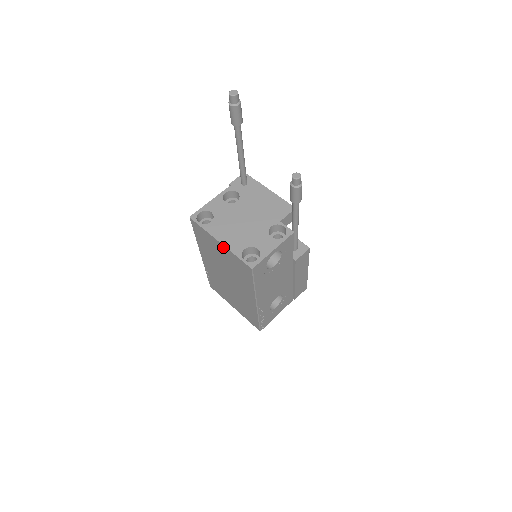
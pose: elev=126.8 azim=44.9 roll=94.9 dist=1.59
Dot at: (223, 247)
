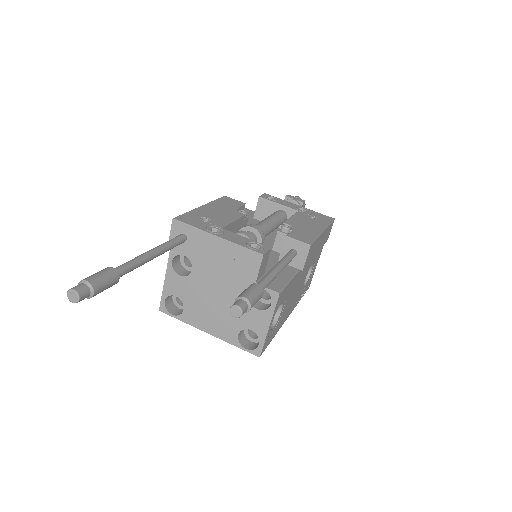
Dot at: (215, 334)
